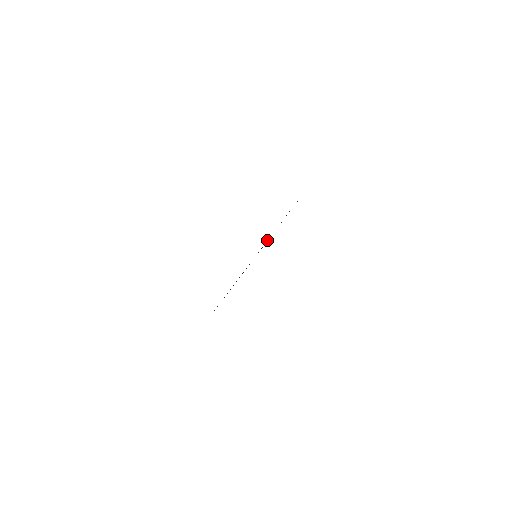
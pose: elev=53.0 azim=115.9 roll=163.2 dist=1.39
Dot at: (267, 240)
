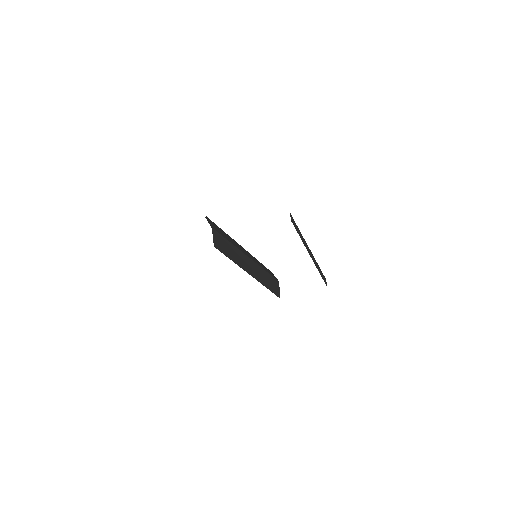
Dot at: (244, 262)
